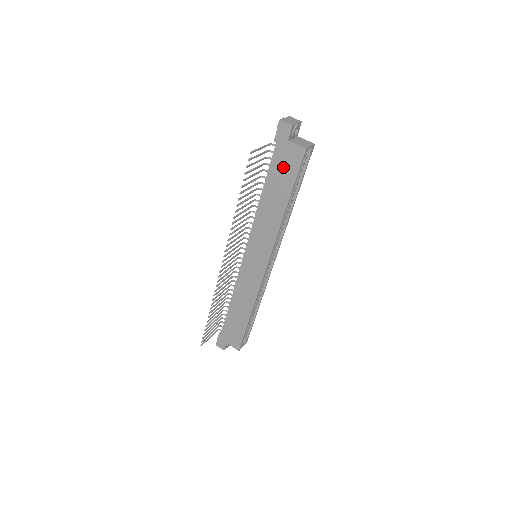
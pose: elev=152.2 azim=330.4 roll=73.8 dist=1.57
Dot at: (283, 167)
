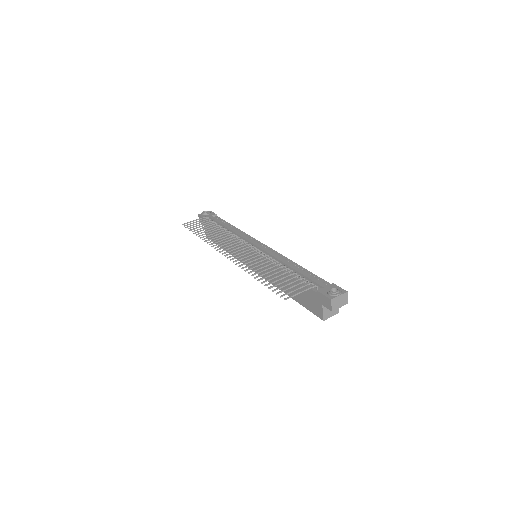
Dot at: (307, 297)
